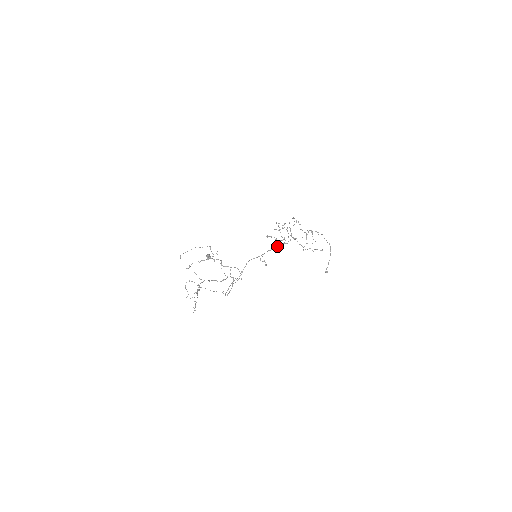
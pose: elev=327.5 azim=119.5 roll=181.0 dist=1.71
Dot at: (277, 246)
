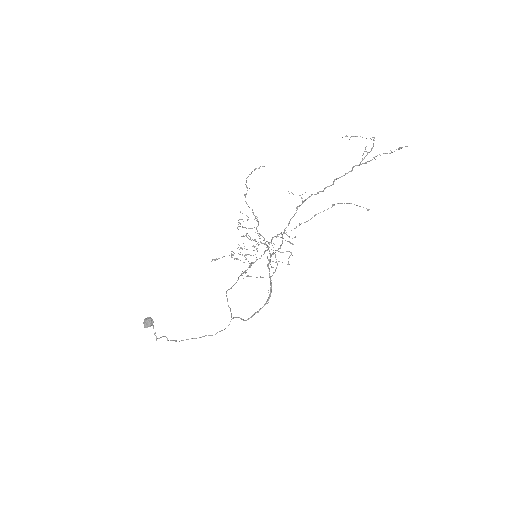
Dot at: occluded
